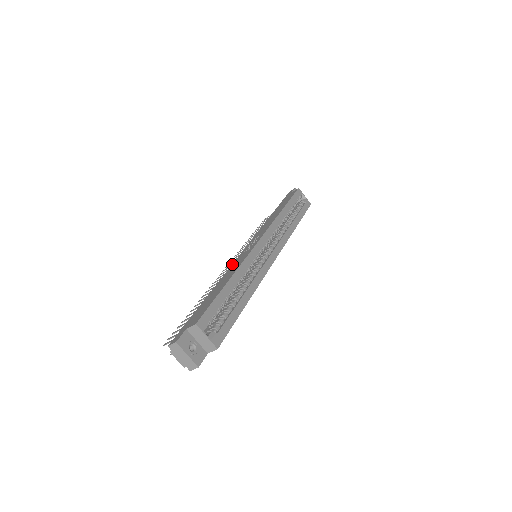
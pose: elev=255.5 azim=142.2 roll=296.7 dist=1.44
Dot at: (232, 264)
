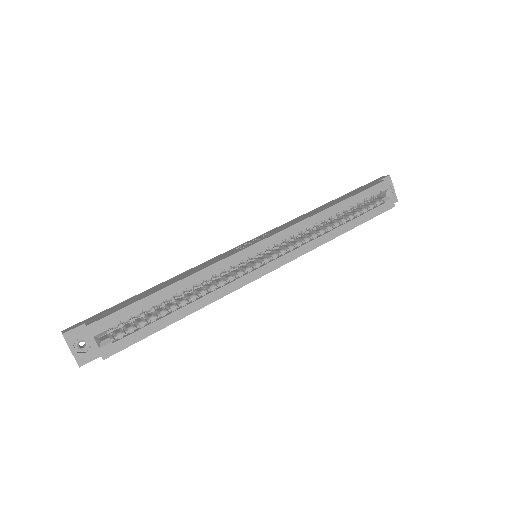
Dot at: (212, 258)
